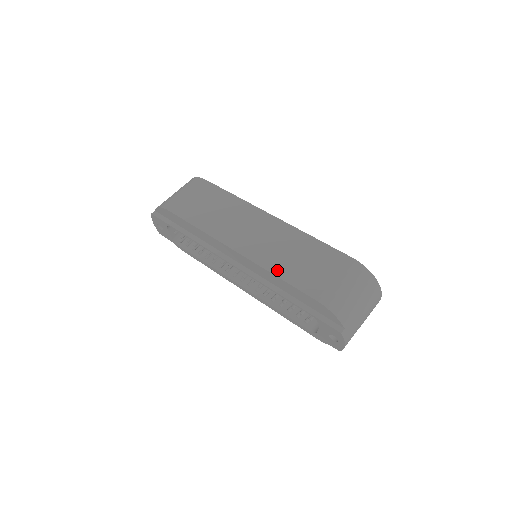
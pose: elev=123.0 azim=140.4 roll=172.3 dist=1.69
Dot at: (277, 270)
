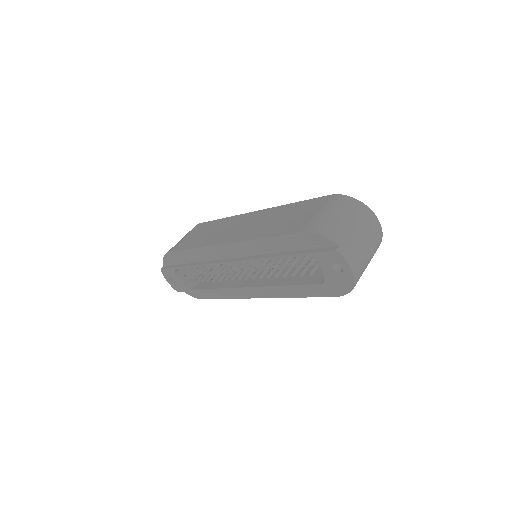
Dot at: (262, 235)
